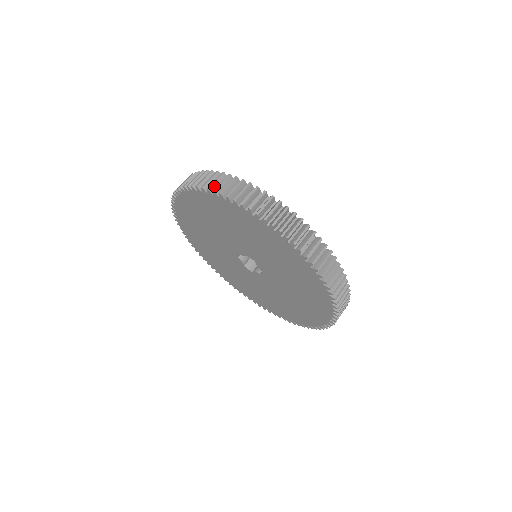
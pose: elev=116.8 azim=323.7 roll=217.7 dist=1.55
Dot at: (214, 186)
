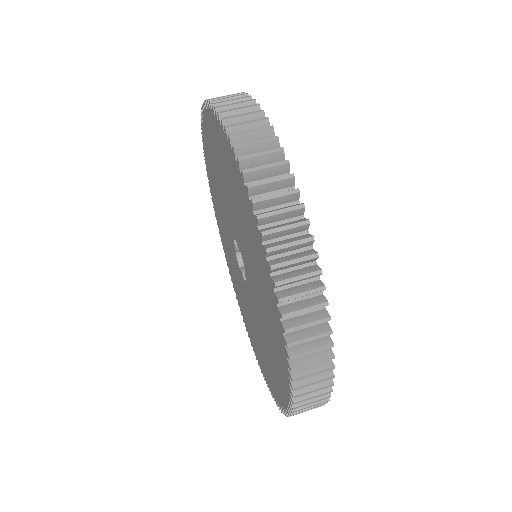
Dot at: (247, 149)
